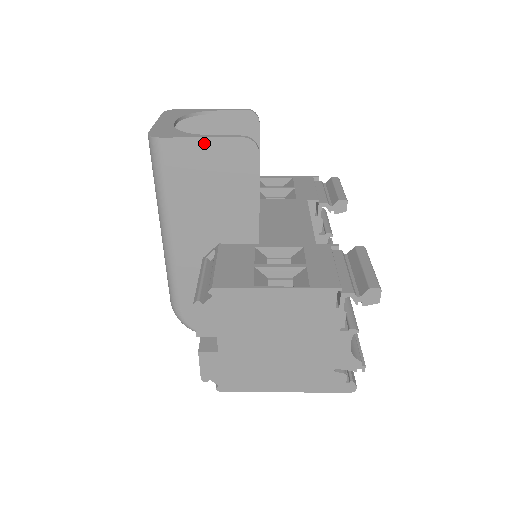
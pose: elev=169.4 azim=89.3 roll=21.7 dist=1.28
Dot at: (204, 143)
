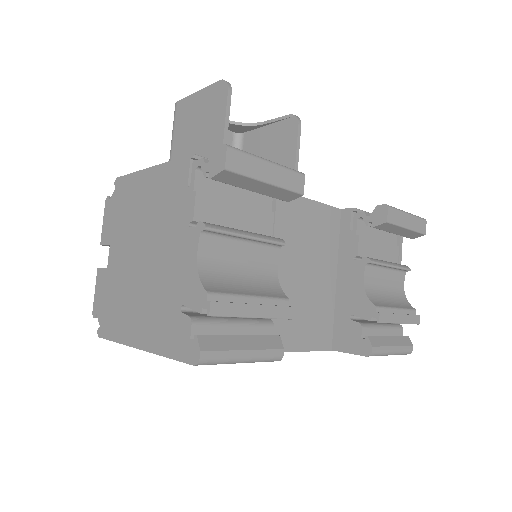
Dot at: (198, 96)
